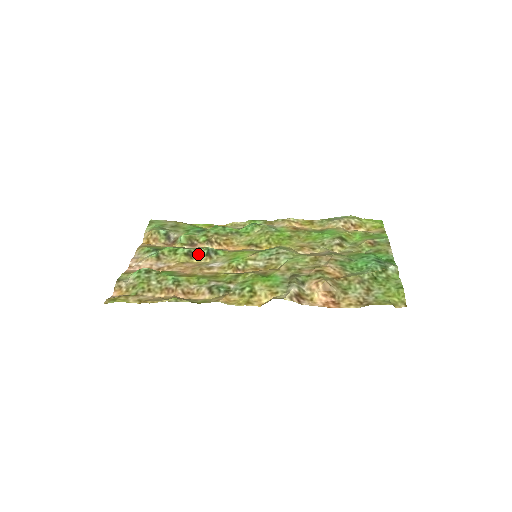
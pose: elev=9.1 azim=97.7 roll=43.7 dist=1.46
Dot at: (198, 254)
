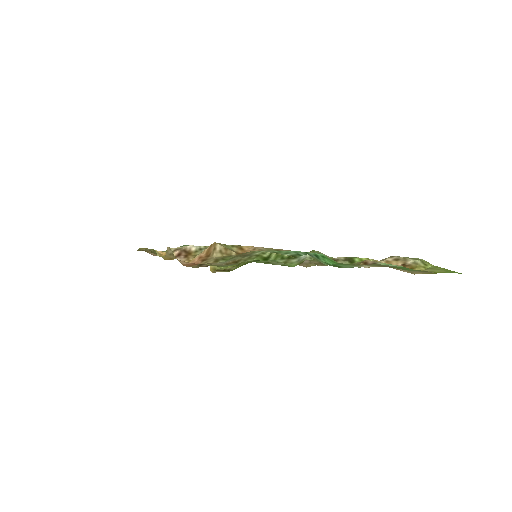
Dot at: occluded
